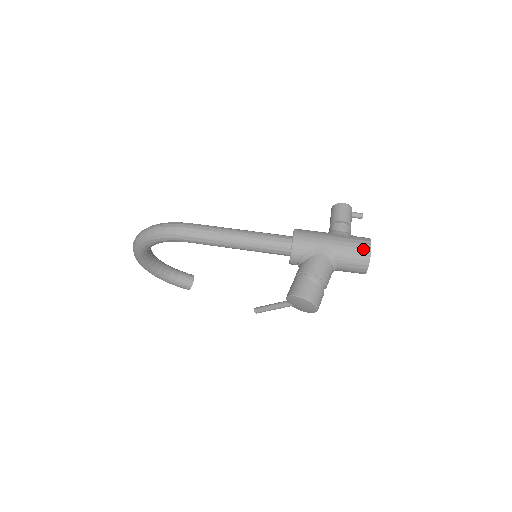
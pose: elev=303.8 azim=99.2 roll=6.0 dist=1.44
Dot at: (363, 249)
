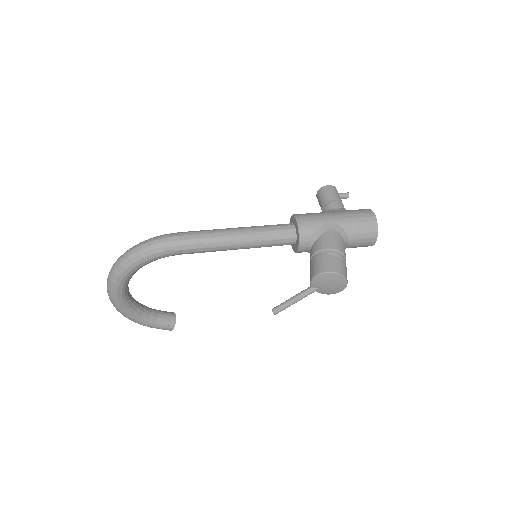
Dot at: (368, 217)
